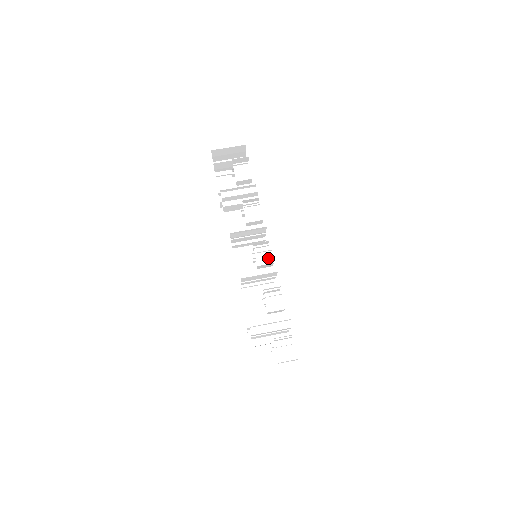
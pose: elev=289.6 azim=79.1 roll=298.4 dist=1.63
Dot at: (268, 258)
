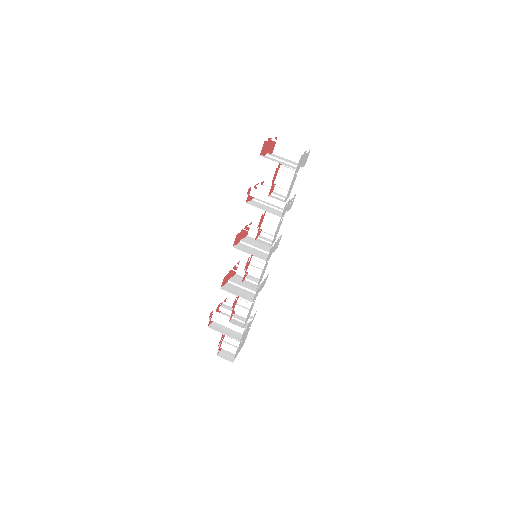
Dot at: (259, 271)
